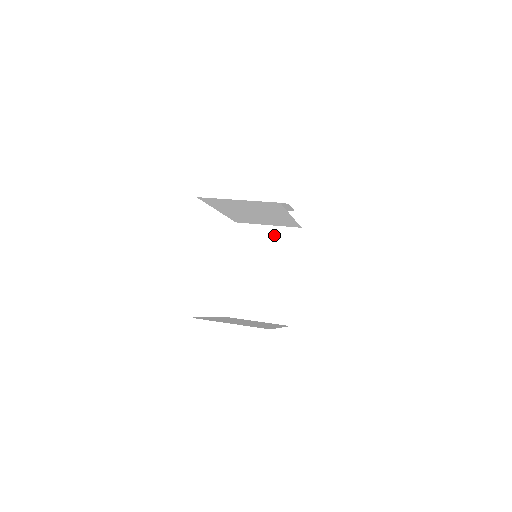
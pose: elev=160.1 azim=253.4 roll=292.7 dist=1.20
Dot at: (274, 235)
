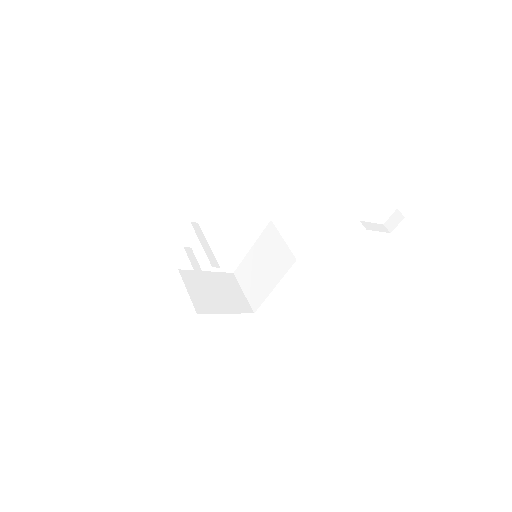
Dot at: (282, 249)
